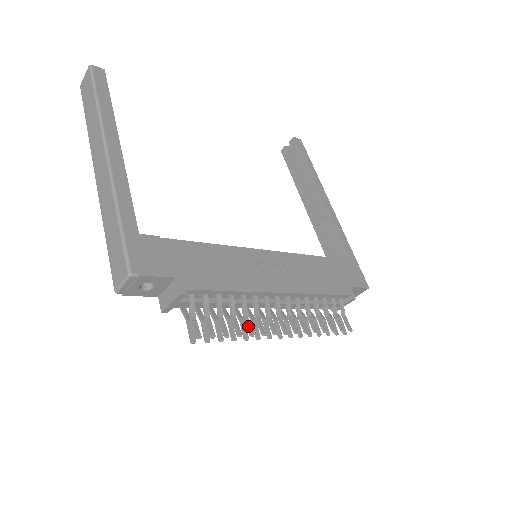
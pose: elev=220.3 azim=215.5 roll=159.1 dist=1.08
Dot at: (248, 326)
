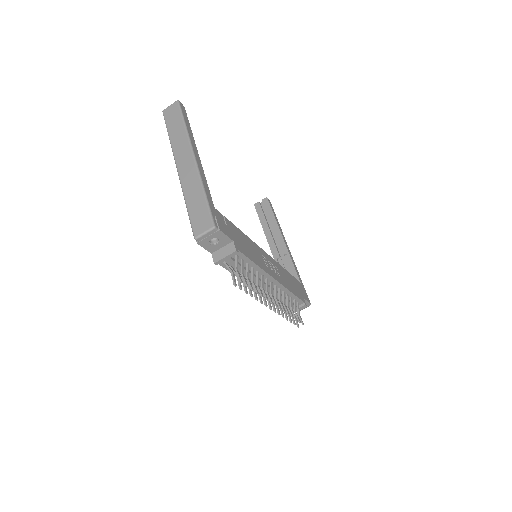
Dot at: (260, 290)
